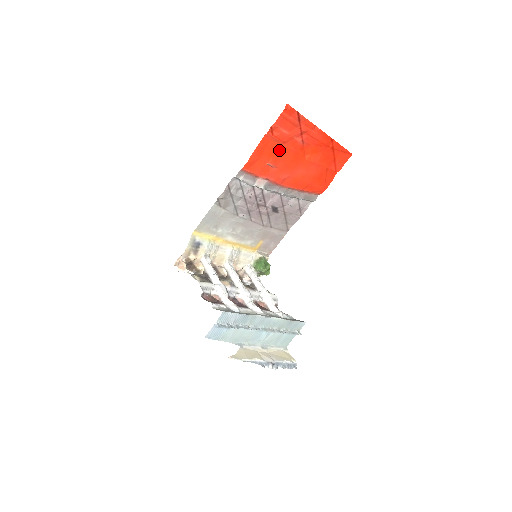
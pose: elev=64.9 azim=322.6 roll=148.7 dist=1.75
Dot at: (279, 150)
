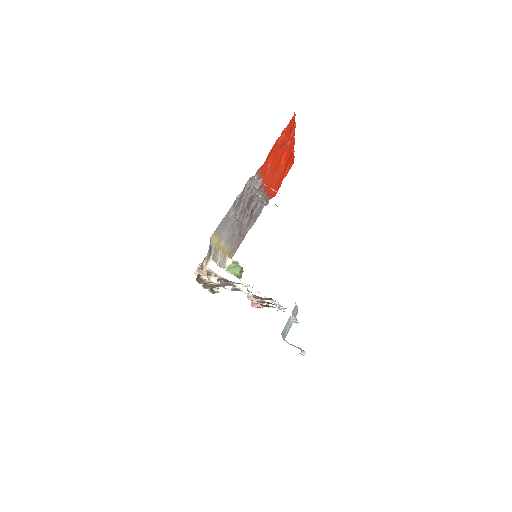
Dot at: (276, 153)
